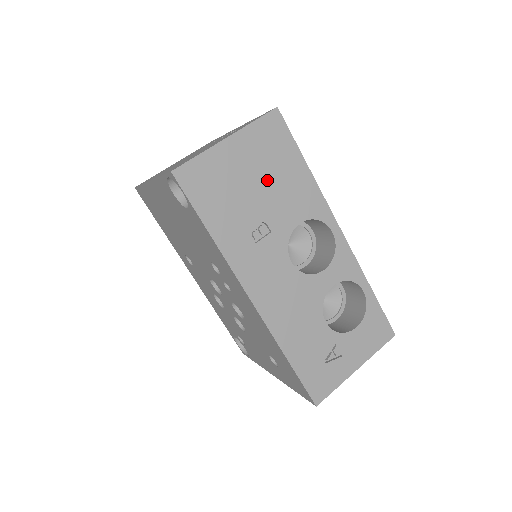
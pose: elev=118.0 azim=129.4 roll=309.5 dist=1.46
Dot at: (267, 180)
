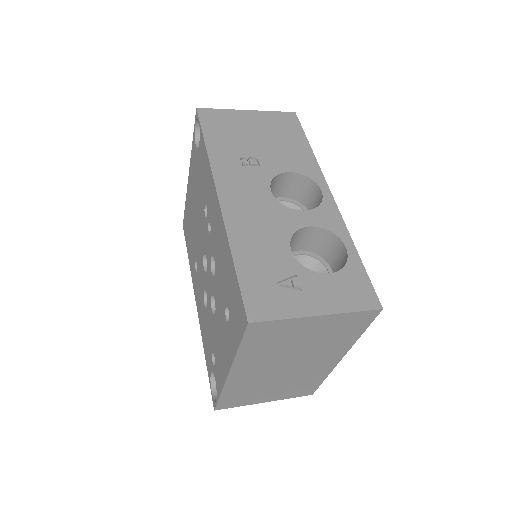
Dot at: (270, 139)
